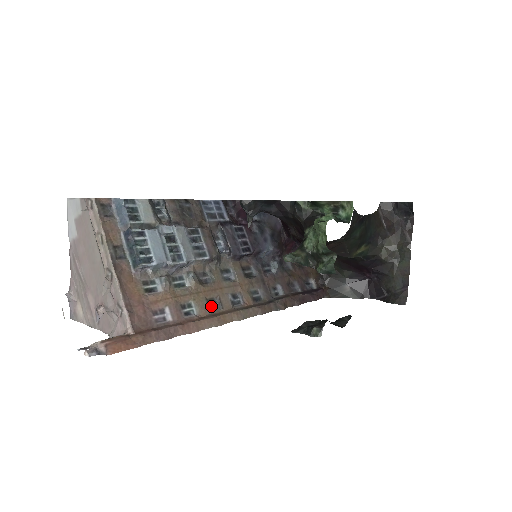
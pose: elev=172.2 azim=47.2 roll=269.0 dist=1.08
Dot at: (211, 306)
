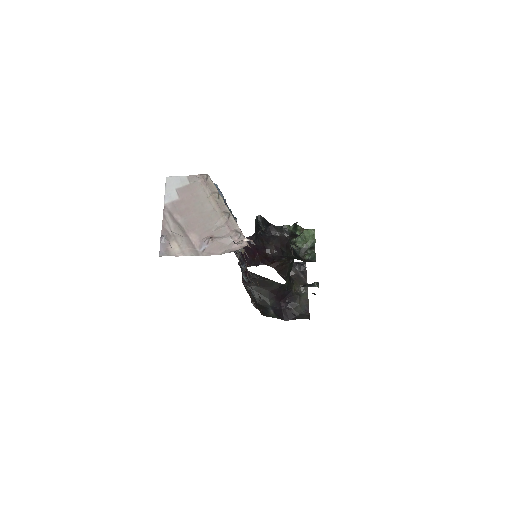
Dot at: occluded
